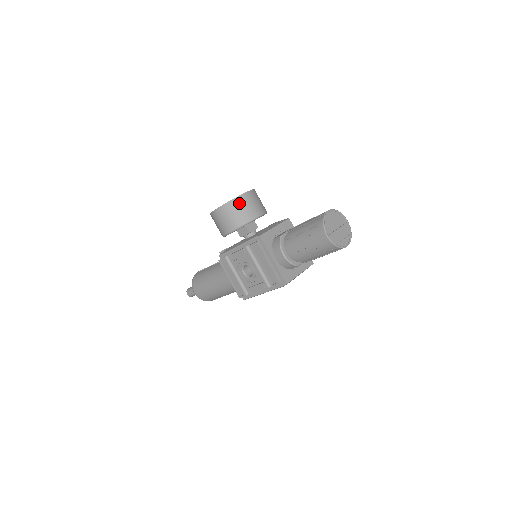
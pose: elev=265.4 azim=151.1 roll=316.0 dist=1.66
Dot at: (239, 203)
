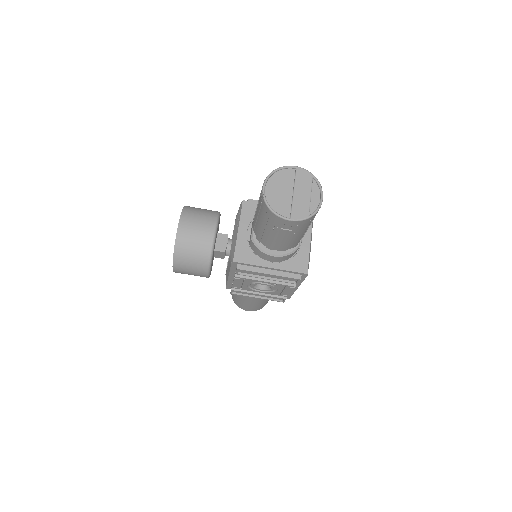
Dot at: (183, 246)
